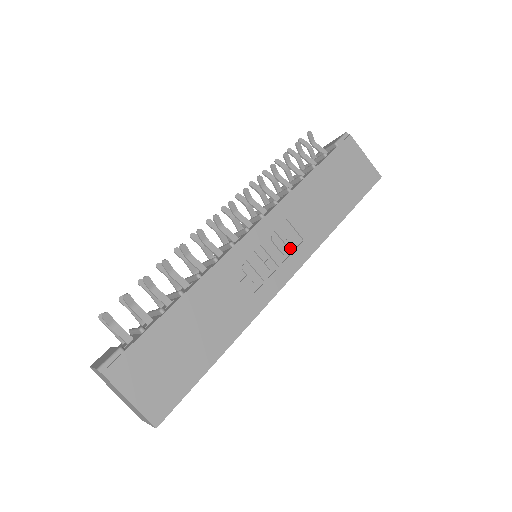
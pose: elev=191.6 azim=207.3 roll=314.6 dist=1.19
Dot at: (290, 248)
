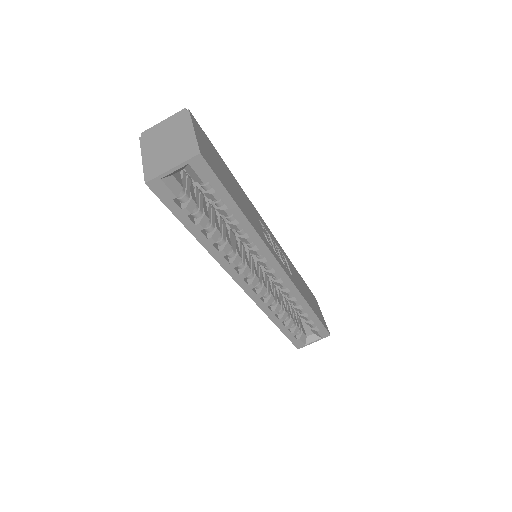
Dot at: (286, 266)
